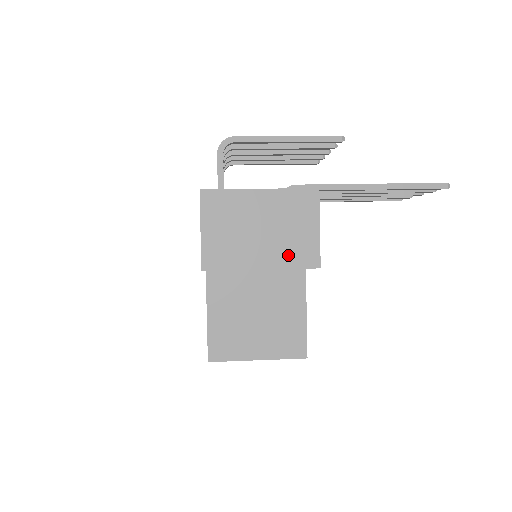
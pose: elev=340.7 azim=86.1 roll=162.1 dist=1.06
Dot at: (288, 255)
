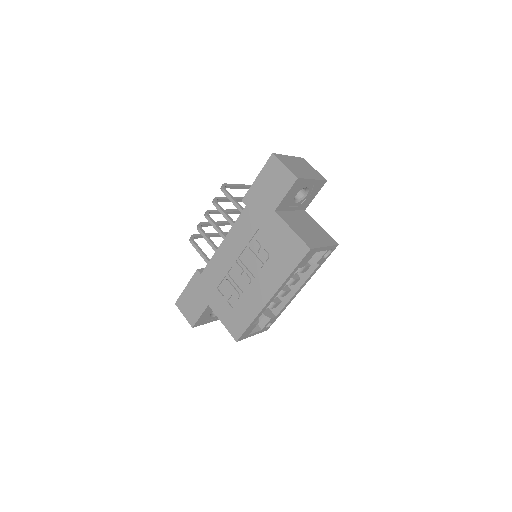
Dot at: (315, 176)
